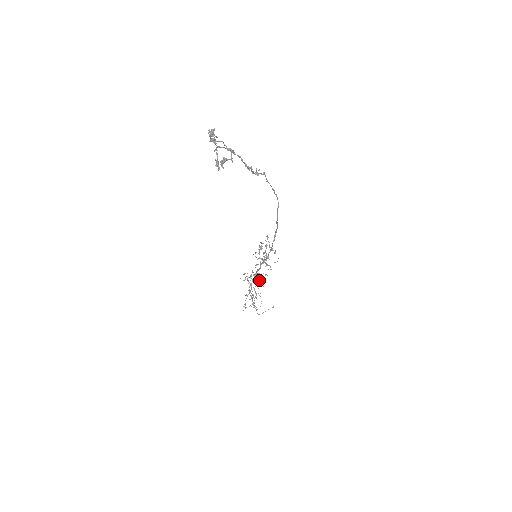
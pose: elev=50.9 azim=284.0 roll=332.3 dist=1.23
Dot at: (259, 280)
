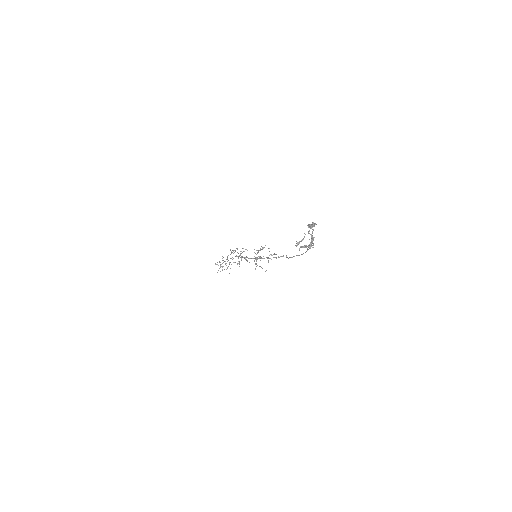
Dot at: occluded
